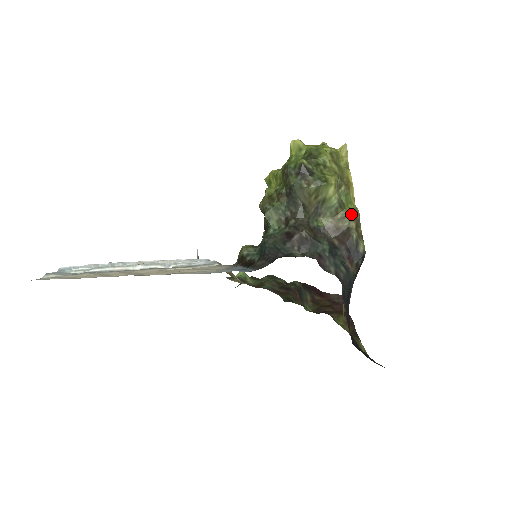
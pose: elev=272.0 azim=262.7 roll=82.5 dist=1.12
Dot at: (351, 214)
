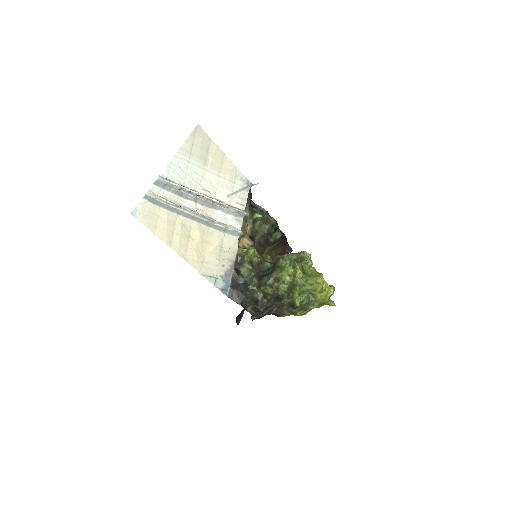
Dot at: occluded
